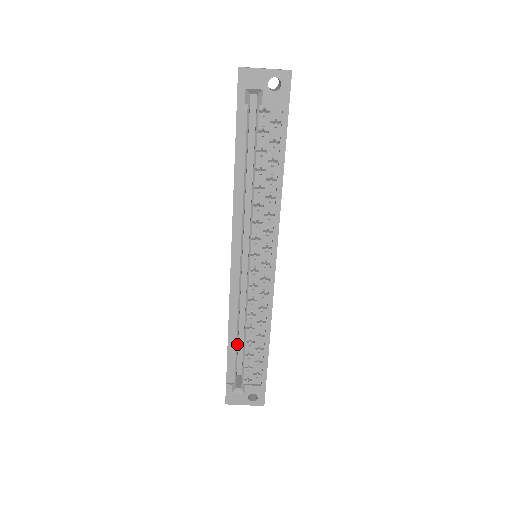
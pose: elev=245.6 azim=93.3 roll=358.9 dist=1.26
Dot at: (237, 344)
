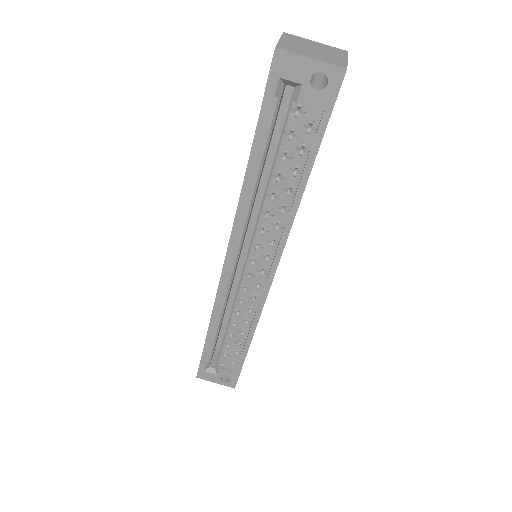
Dot at: (218, 333)
